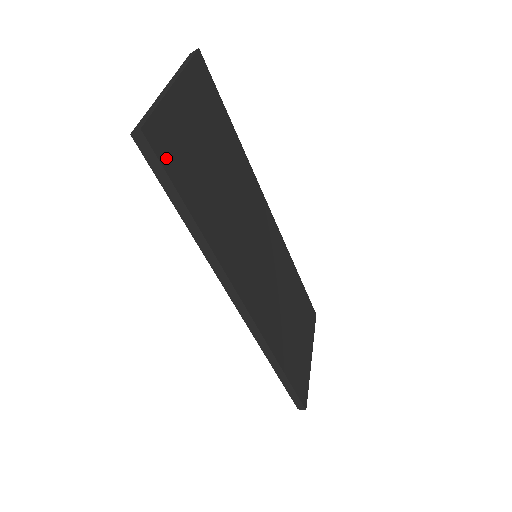
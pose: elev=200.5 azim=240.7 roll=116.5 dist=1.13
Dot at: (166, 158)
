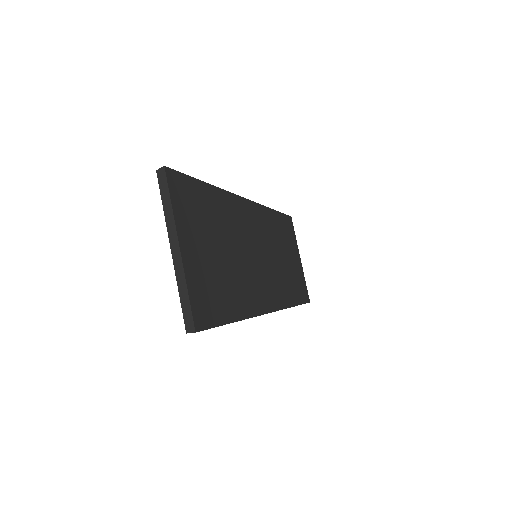
Dot at: (209, 318)
